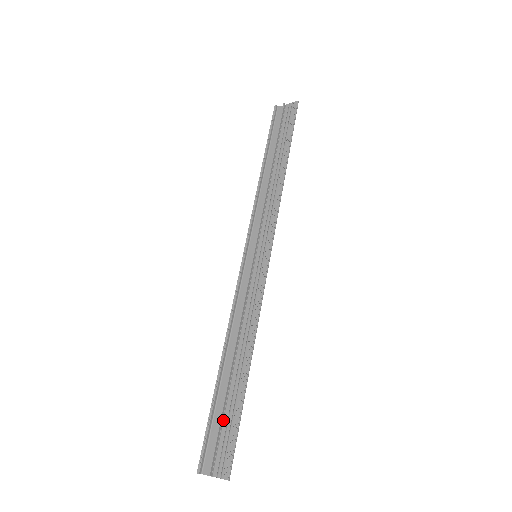
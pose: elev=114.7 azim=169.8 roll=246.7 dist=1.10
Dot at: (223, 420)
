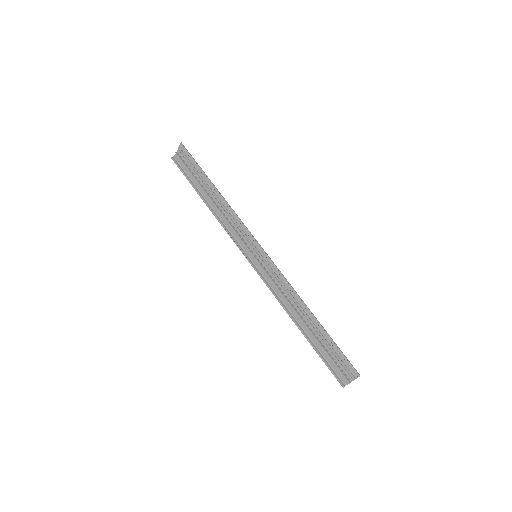
Dot at: (329, 353)
